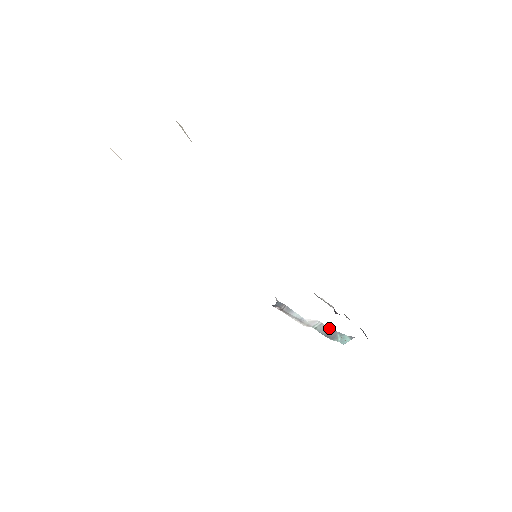
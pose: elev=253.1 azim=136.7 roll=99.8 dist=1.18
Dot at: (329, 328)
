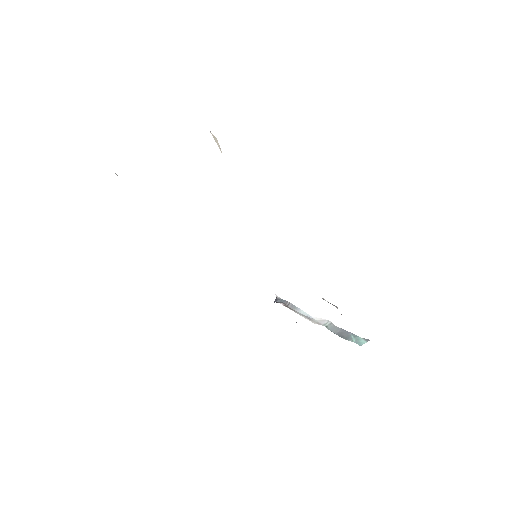
Dot at: (340, 328)
